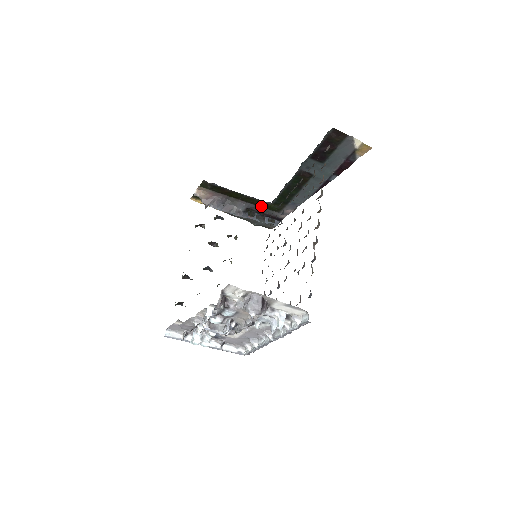
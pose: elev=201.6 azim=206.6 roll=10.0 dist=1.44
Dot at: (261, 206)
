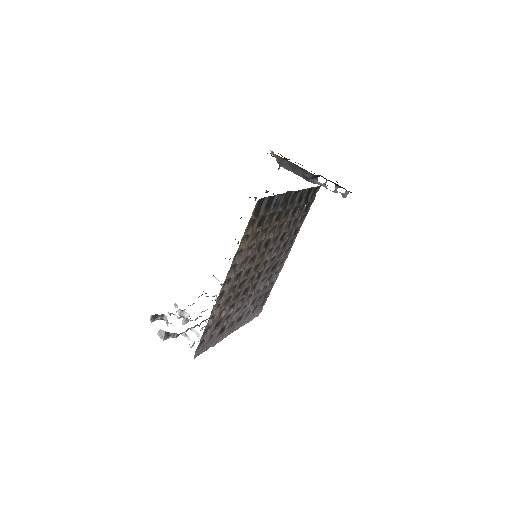
Dot at: occluded
